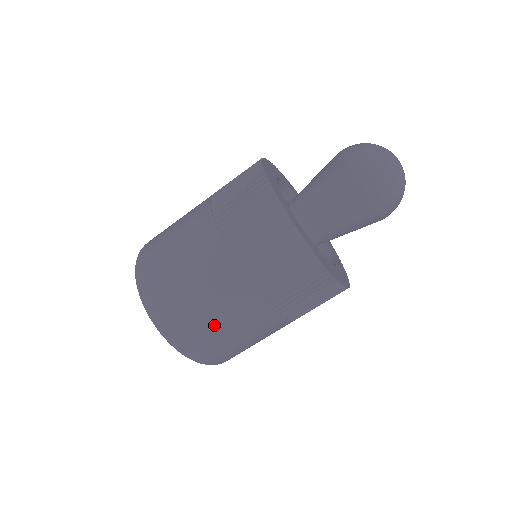
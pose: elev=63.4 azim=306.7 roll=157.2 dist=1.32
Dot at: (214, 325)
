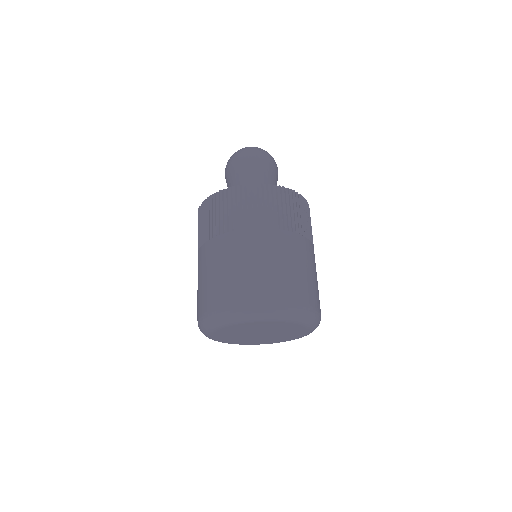
Dot at: (255, 270)
